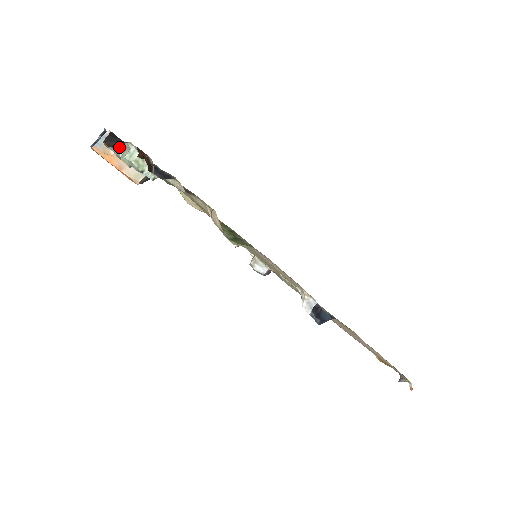
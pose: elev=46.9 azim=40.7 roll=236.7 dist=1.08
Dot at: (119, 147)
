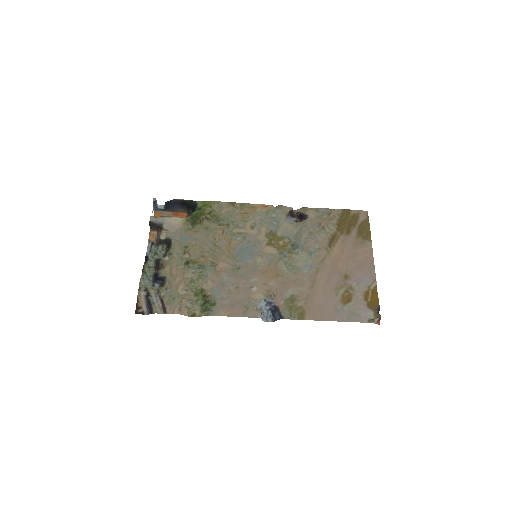
Dot at: (145, 263)
